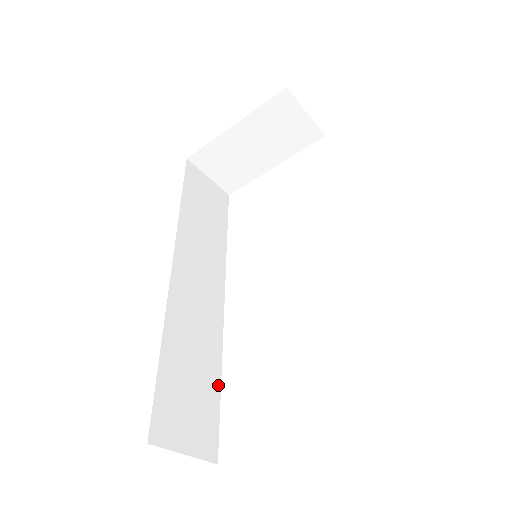
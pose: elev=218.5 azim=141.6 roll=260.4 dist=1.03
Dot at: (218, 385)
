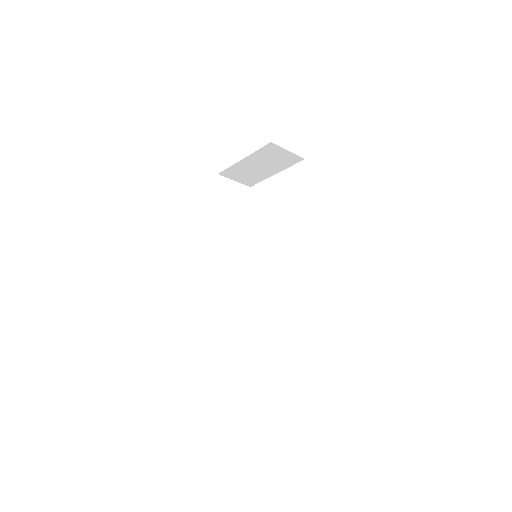
Dot at: (242, 321)
